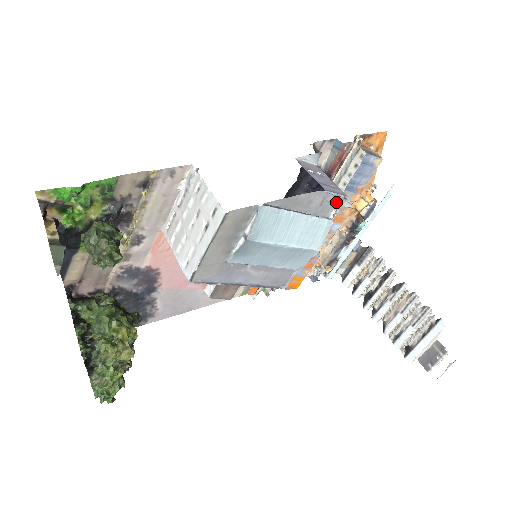
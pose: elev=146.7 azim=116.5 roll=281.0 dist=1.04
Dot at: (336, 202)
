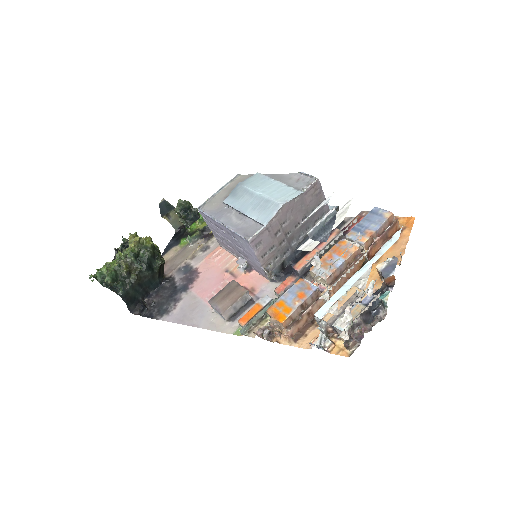
Dot at: (309, 182)
